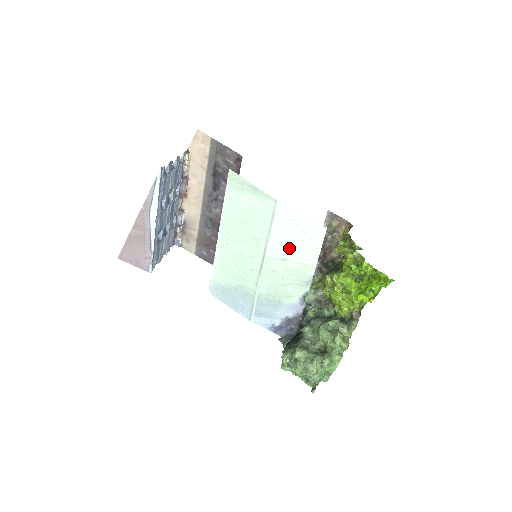
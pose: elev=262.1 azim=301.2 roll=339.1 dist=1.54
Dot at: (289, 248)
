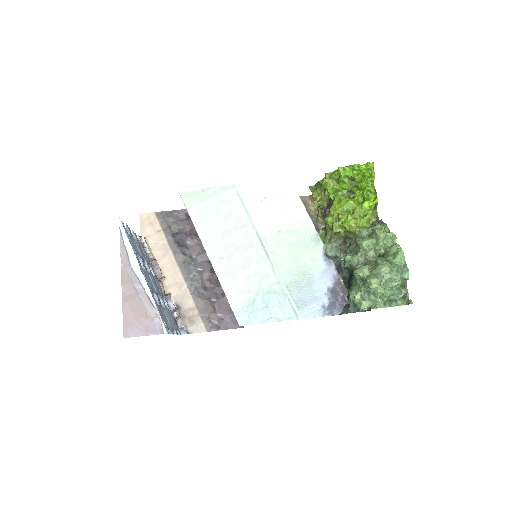
Dot at: (275, 218)
